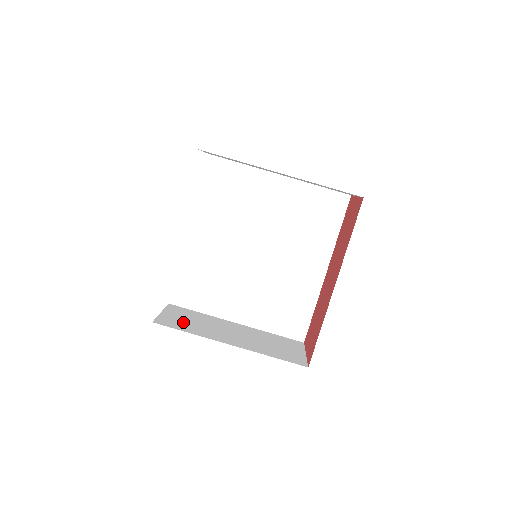
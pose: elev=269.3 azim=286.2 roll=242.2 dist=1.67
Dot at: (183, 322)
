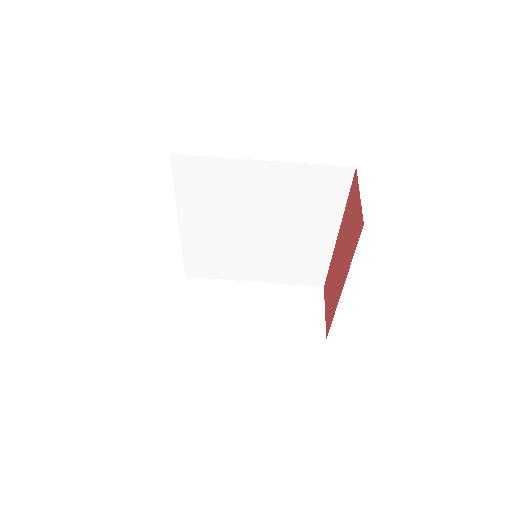
Dot at: (203, 311)
